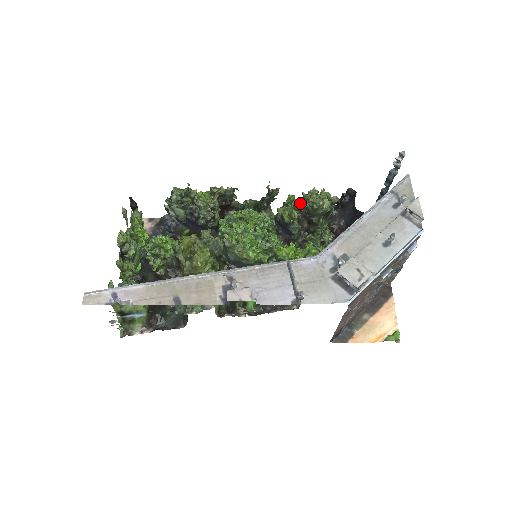
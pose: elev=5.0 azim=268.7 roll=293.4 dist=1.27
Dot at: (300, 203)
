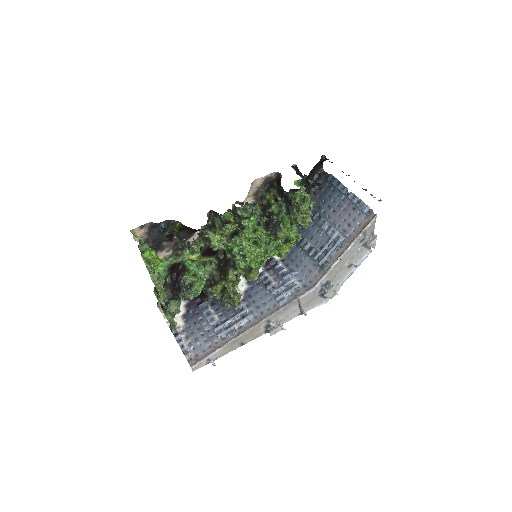
Dot at: (292, 221)
